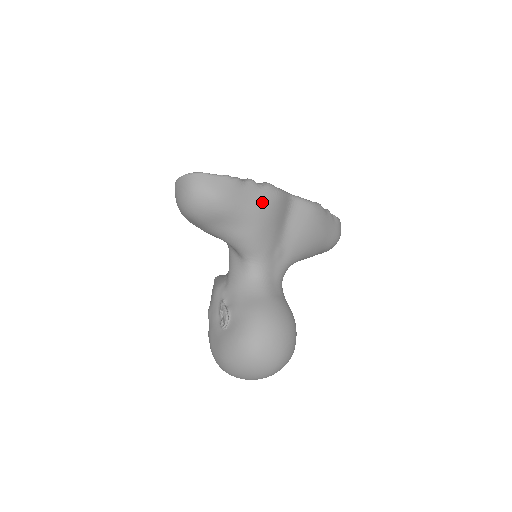
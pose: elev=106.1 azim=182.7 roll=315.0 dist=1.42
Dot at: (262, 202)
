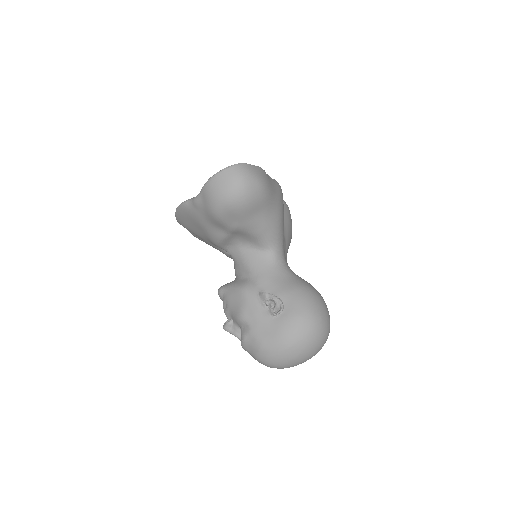
Dot at: (279, 192)
